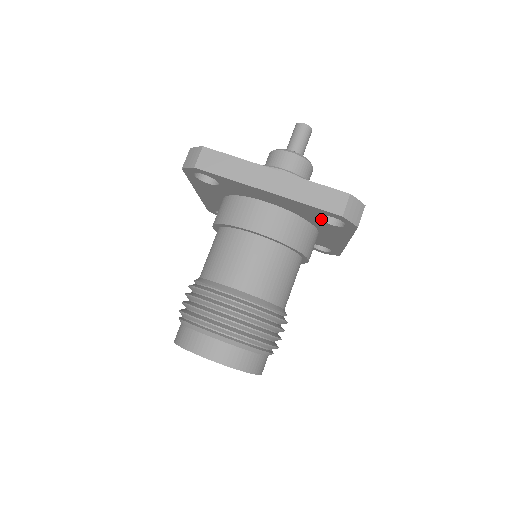
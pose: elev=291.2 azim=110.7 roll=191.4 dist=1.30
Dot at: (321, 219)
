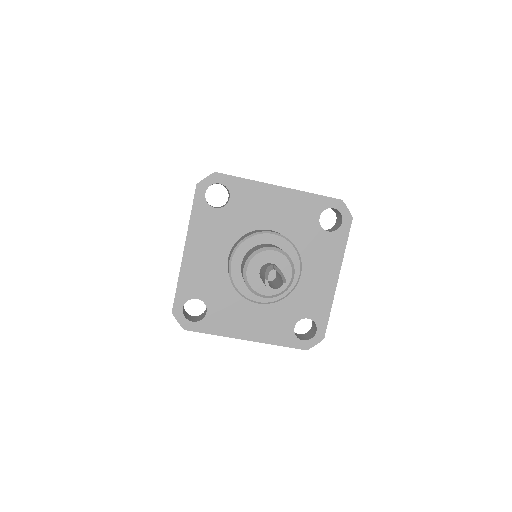
Dot at: occluded
